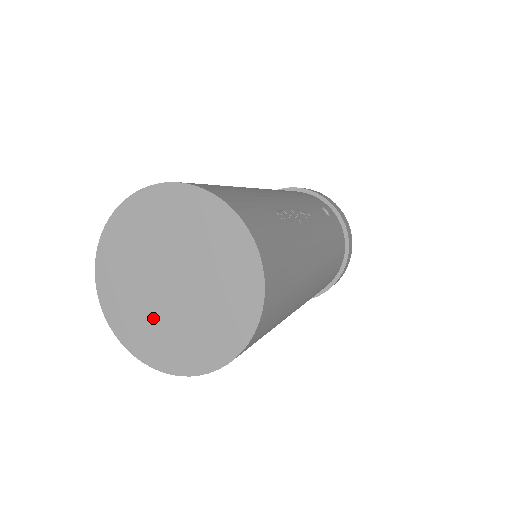
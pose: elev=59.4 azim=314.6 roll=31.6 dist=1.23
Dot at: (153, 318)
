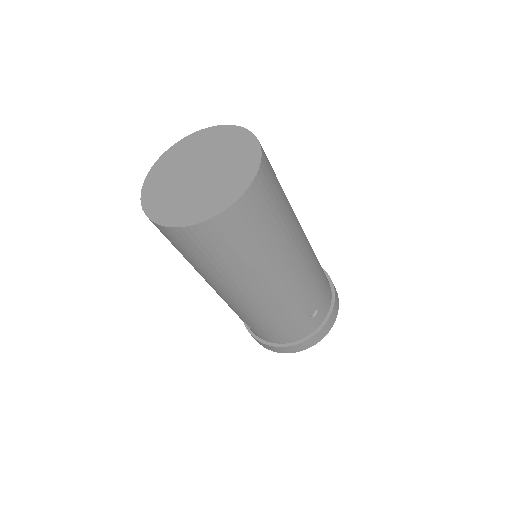
Dot at: (183, 198)
